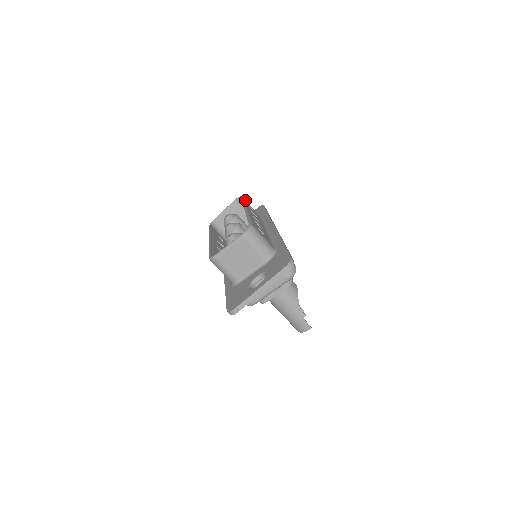
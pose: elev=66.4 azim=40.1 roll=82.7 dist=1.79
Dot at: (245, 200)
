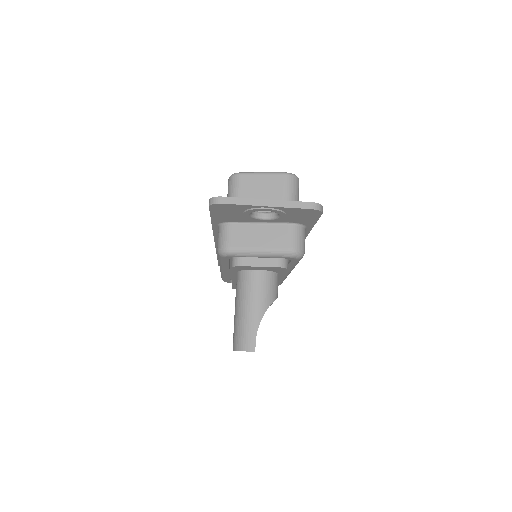
Dot at: occluded
